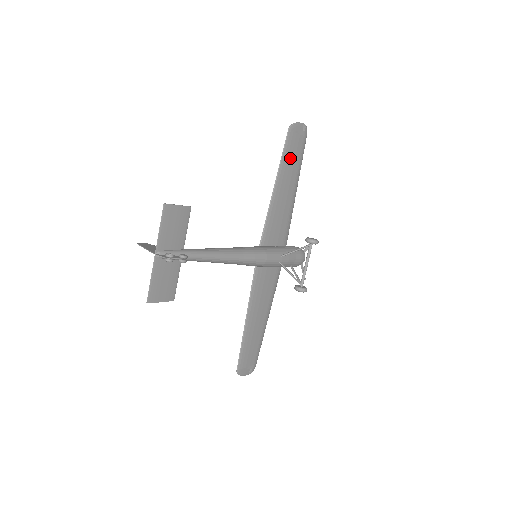
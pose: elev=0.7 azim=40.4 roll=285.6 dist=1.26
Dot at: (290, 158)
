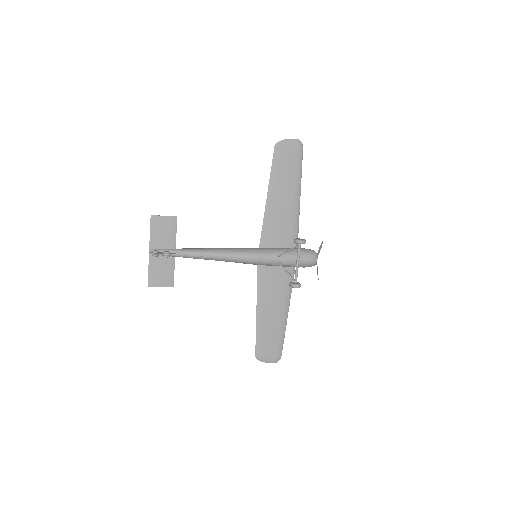
Dot at: (282, 170)
